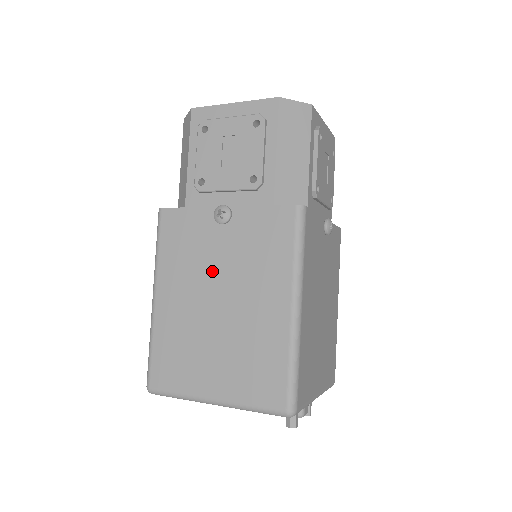
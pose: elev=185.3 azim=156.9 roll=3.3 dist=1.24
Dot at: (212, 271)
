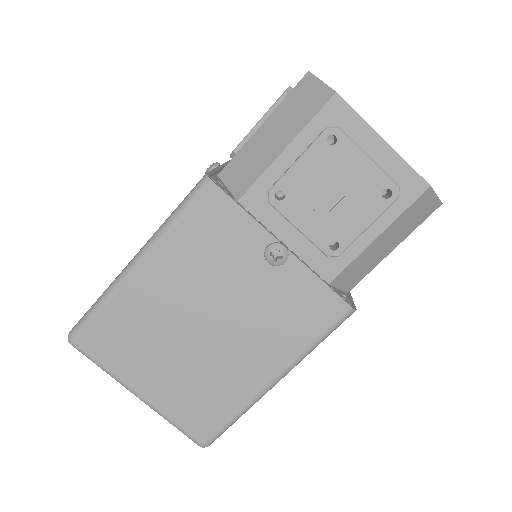
Dot at: (221, 294)
